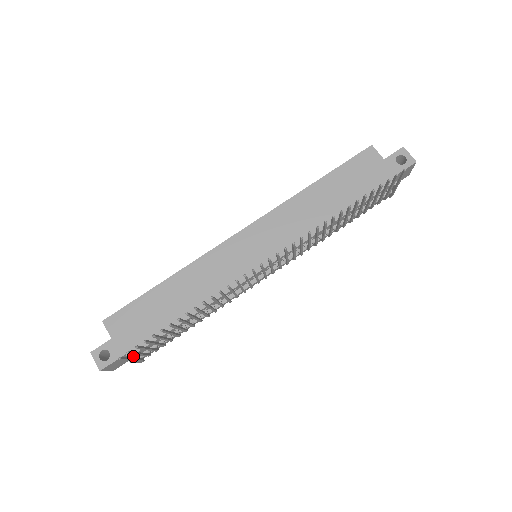
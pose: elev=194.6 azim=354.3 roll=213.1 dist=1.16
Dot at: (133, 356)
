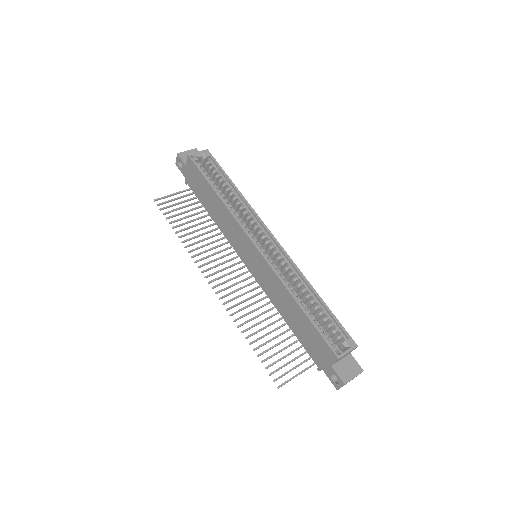
Dot at: occluded
